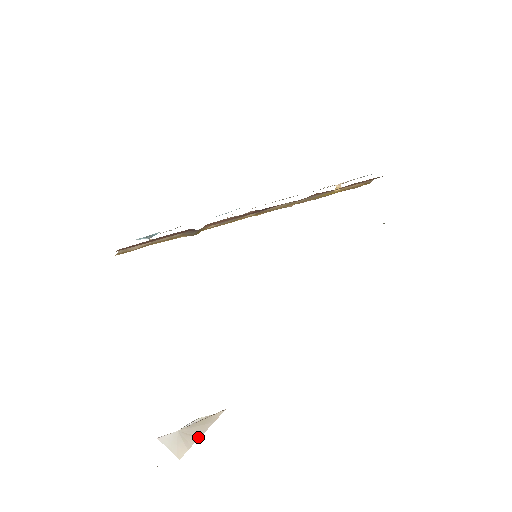
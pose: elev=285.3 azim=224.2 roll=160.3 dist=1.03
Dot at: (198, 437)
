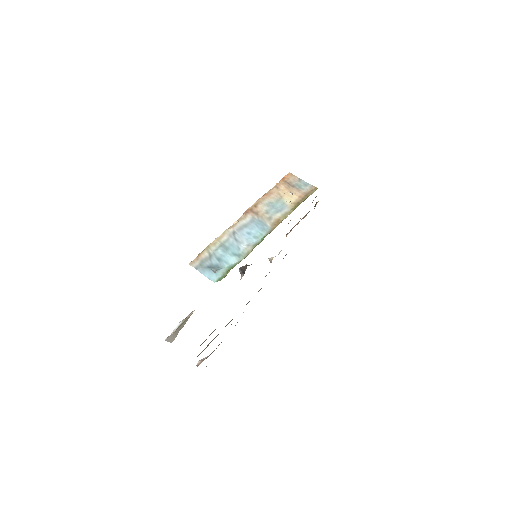
Dot at: occluded
